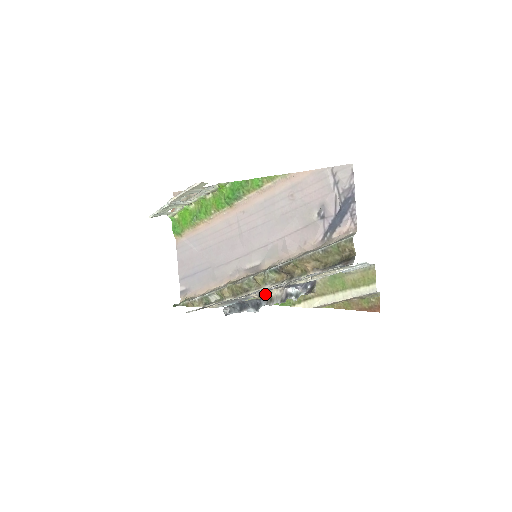
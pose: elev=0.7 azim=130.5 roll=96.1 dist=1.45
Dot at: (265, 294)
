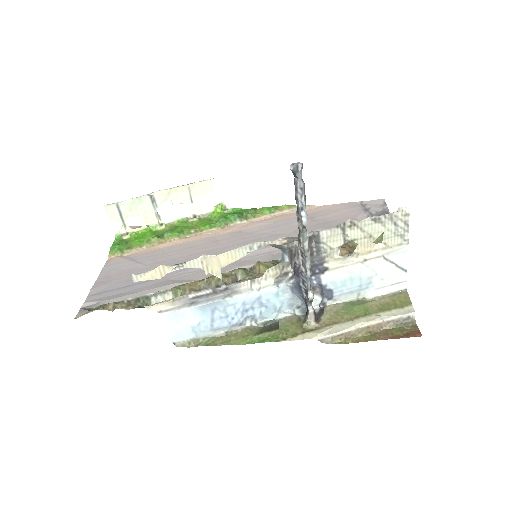
Dot at: occluded
